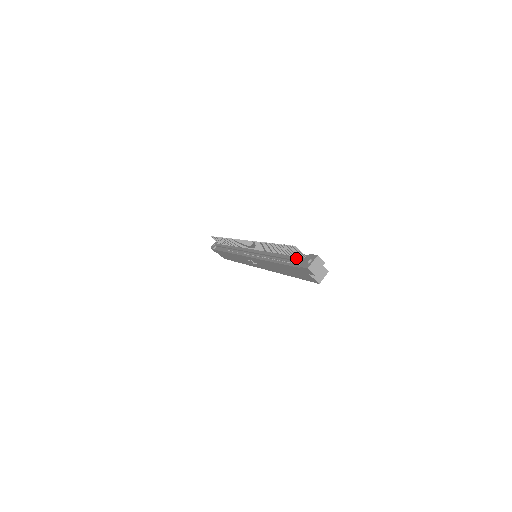
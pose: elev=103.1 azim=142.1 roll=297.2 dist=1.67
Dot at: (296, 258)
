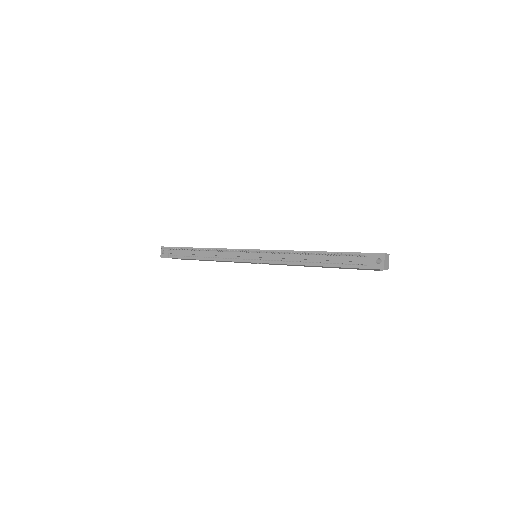
Dot at: (351, 259)
